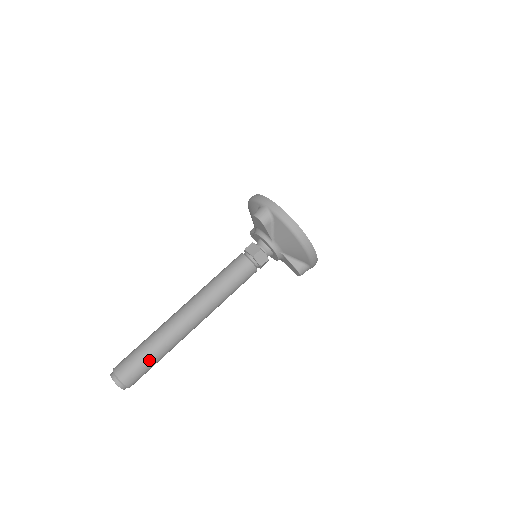
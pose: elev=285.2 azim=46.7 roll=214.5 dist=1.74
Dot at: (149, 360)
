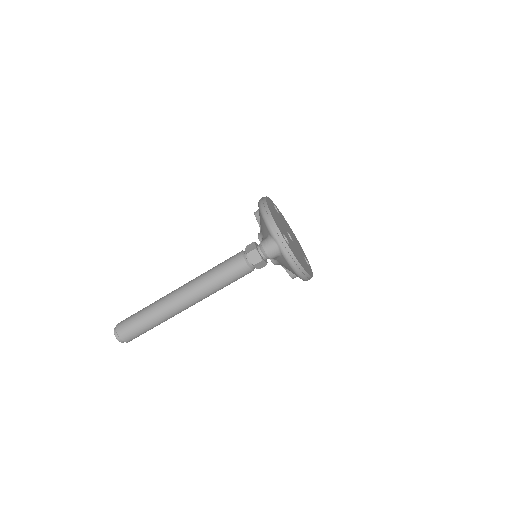
Dot at: (148, 329)
